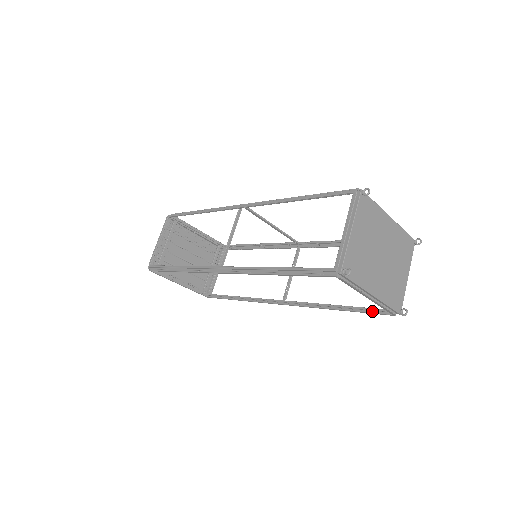
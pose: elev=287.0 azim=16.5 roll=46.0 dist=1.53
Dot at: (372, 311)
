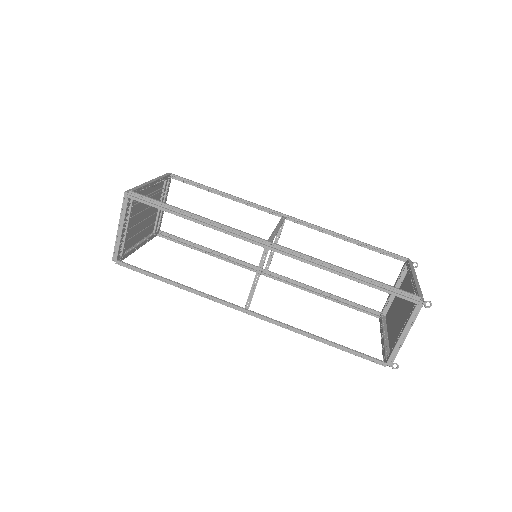
Dot at: (361, 309)
